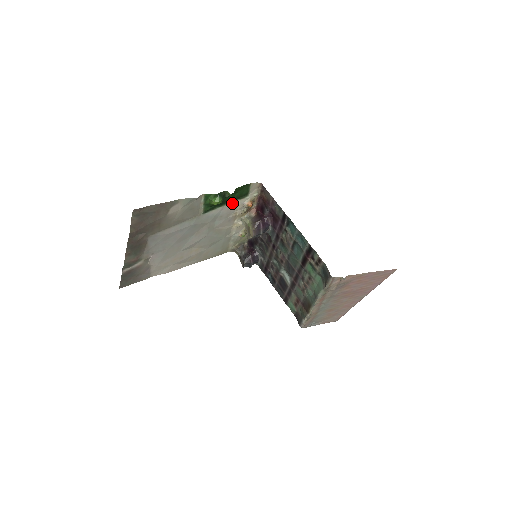
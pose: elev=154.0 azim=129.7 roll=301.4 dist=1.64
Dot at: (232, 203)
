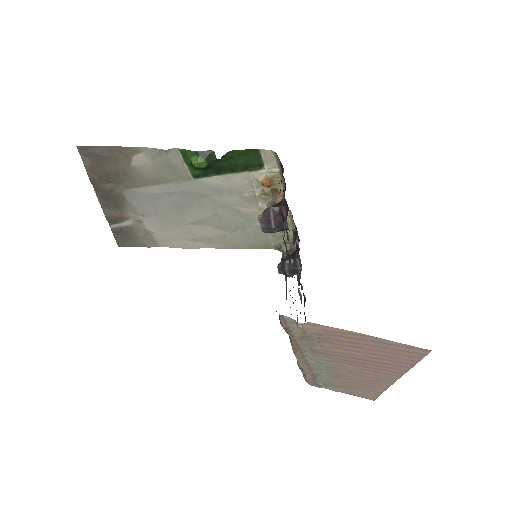
Dot at: (240, 174)
